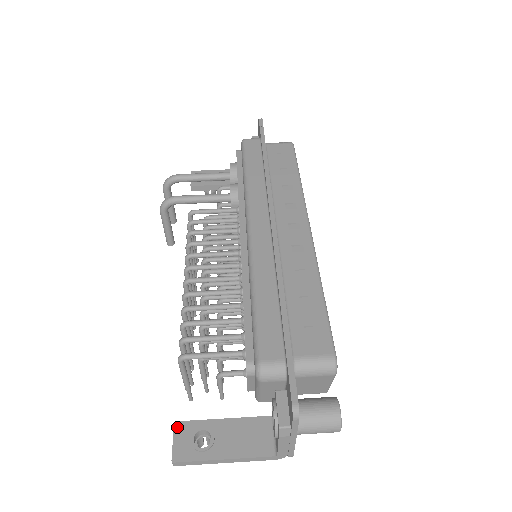
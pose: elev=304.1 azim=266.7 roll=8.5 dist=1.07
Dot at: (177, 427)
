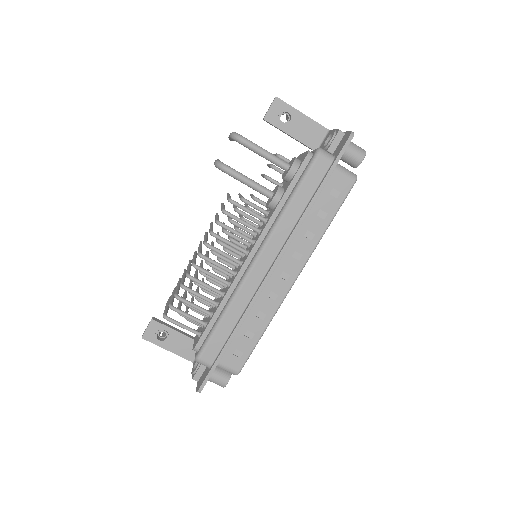
Dot at: (152, 323)
